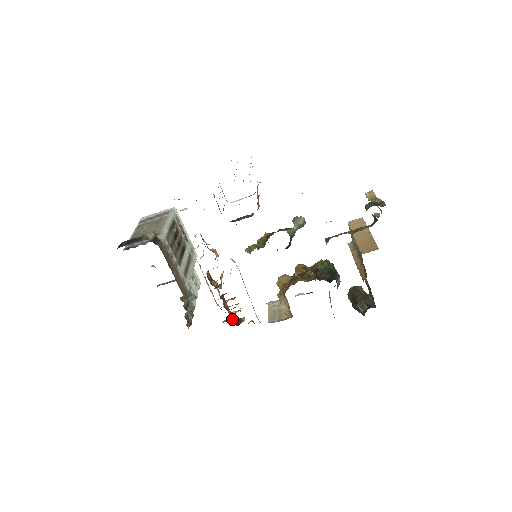
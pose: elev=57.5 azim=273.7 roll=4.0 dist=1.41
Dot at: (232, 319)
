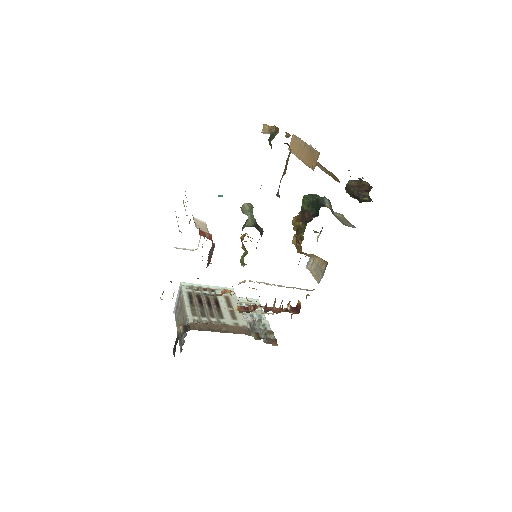
Dot at: (292, 312)
